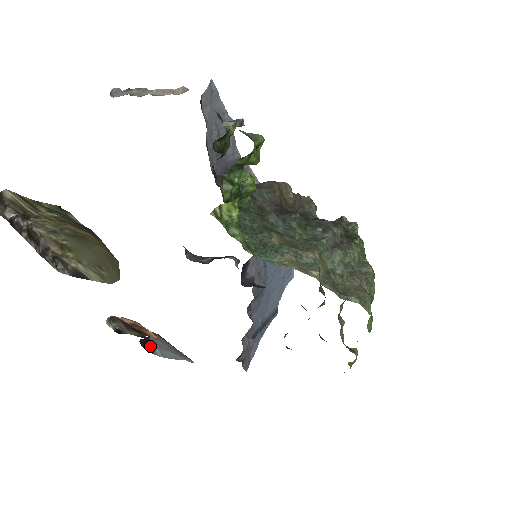
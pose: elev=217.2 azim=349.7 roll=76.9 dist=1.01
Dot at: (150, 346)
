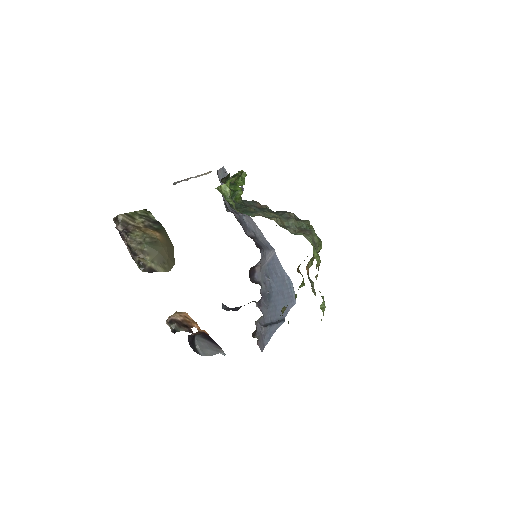
Dot at: (195, 348)
